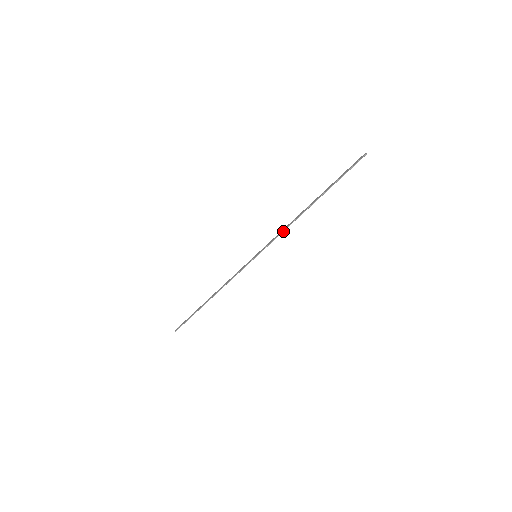
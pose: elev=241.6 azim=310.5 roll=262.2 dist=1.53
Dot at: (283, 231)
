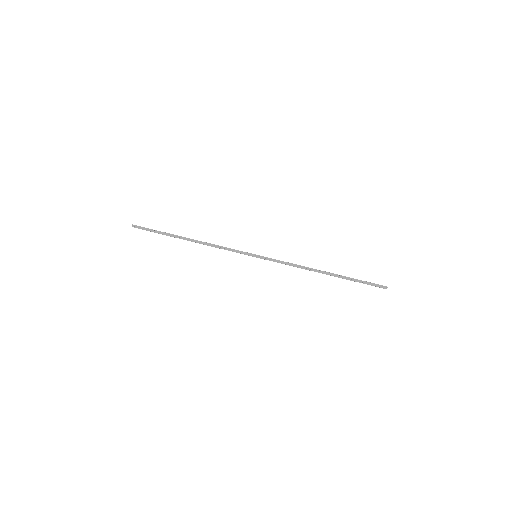
Dot at: occluded
